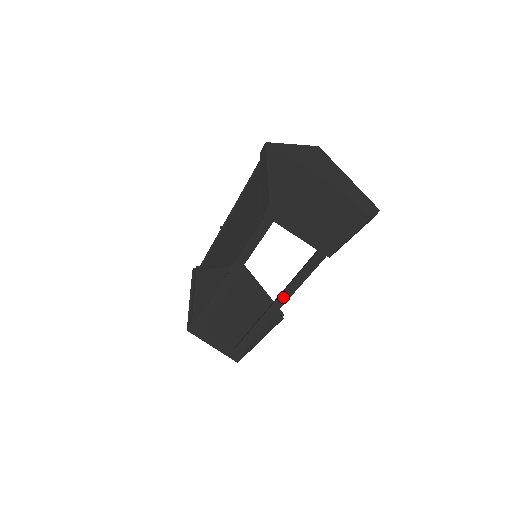
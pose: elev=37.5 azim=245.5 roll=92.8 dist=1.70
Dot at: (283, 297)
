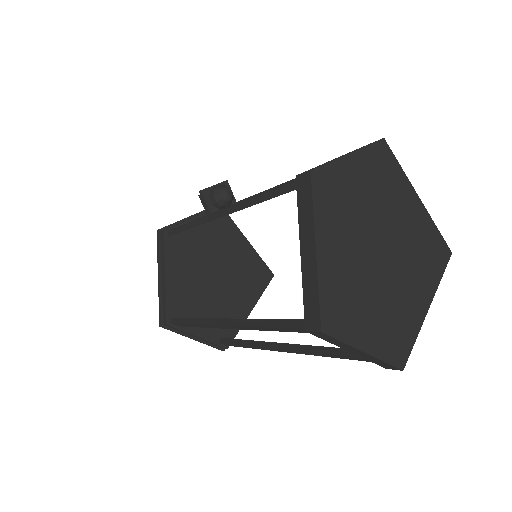
Dot at: (300, 352)
